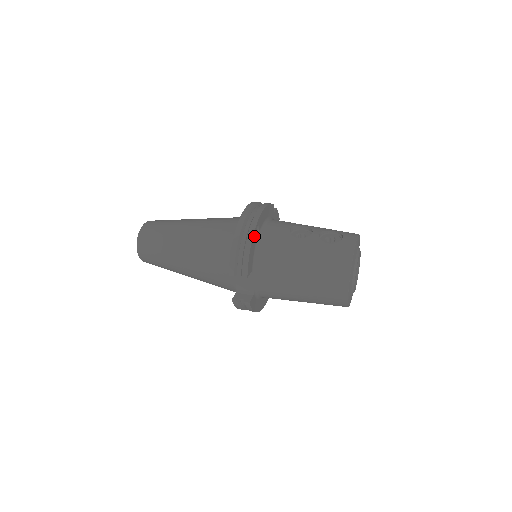
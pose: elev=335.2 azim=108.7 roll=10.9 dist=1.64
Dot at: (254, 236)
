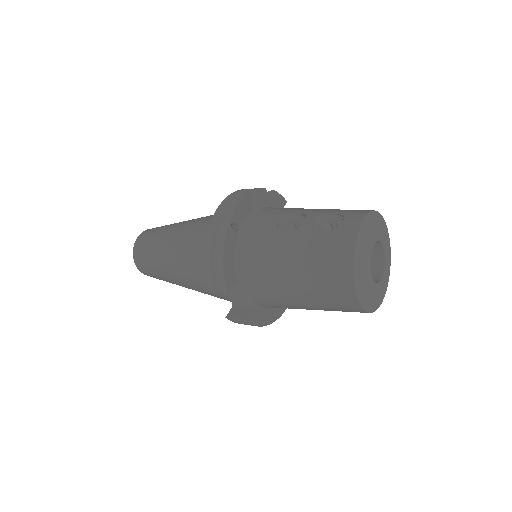
Dot at: (228, 239)
